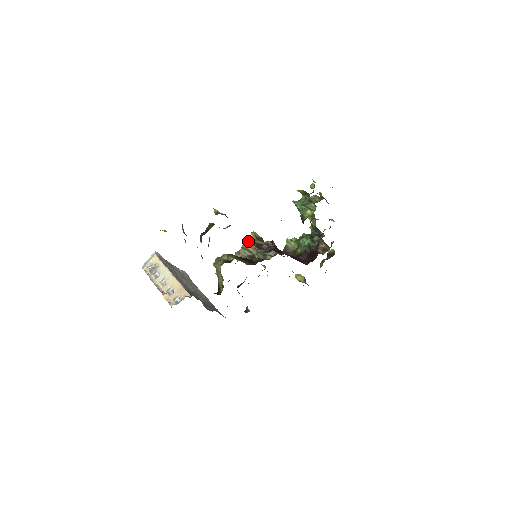
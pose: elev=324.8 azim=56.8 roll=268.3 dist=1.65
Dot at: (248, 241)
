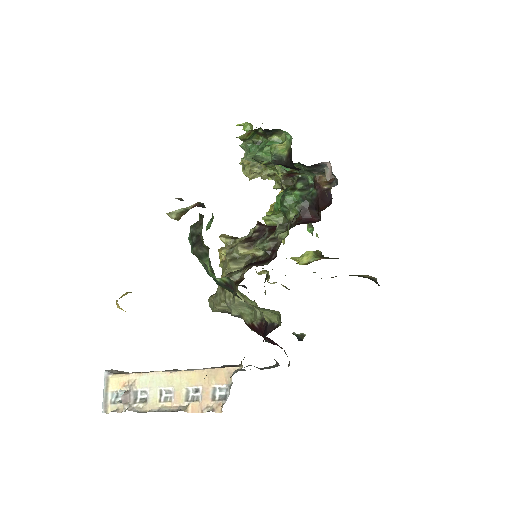
Dot at: (222, 253)
